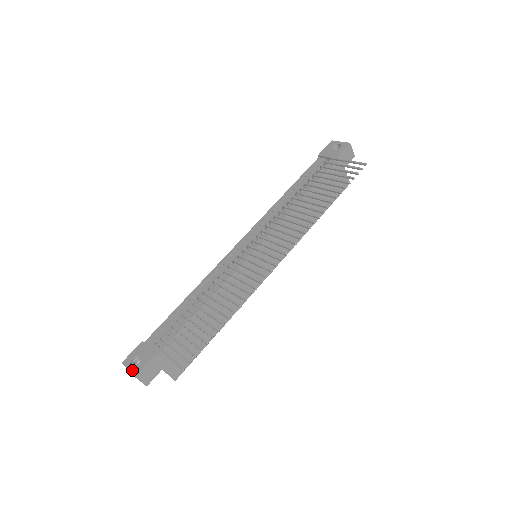
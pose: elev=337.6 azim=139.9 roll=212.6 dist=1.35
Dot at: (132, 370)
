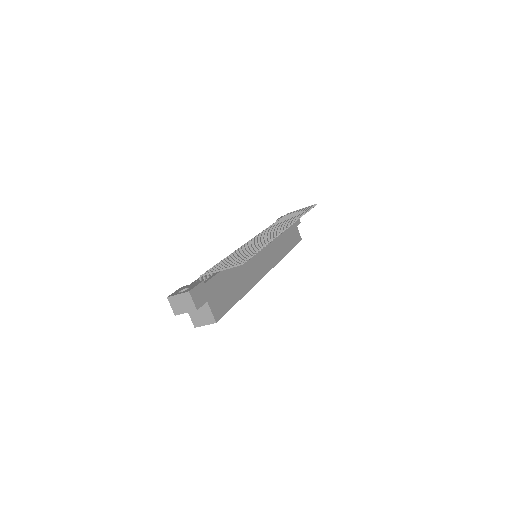
Dot at: (183, 292)
